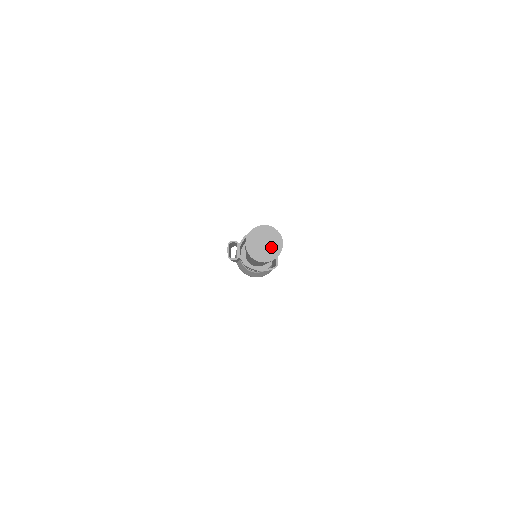
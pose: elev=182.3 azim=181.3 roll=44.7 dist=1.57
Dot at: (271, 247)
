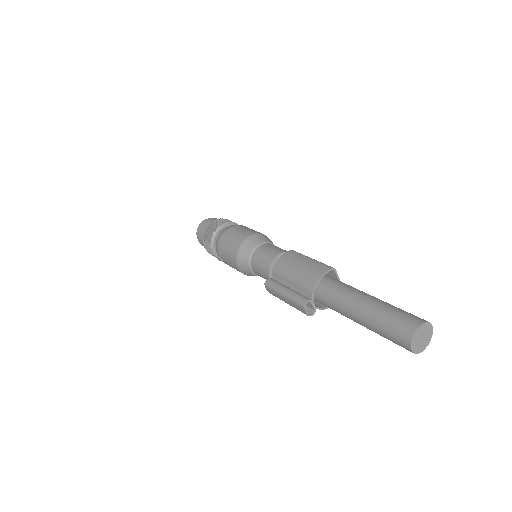
Dot at: (427, 336)
